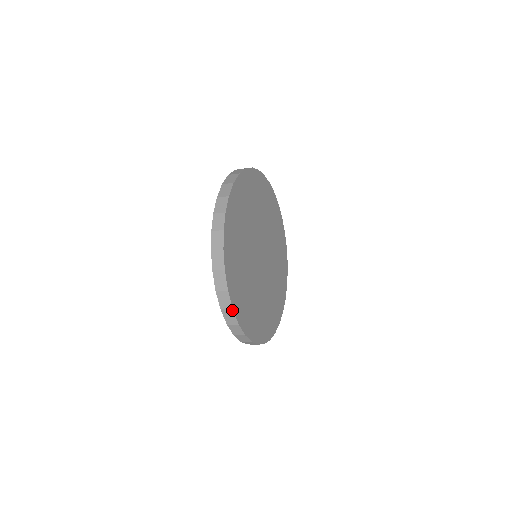
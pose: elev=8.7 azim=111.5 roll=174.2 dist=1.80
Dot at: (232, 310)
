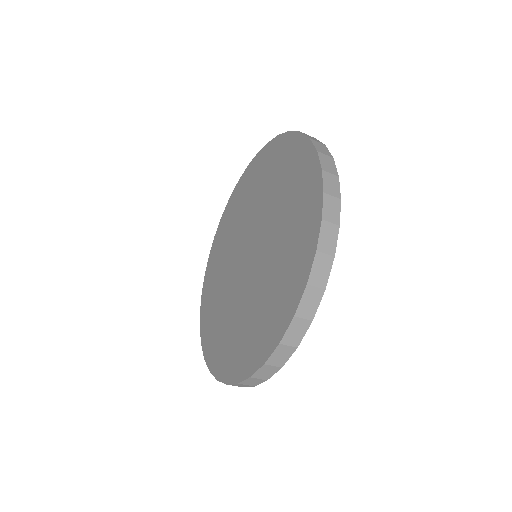
Dot at: (310, 322)
